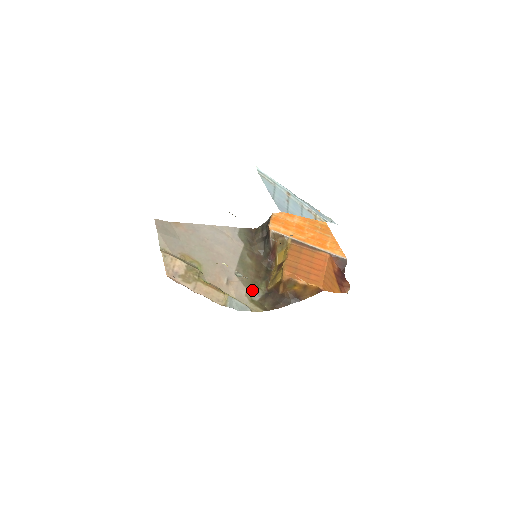
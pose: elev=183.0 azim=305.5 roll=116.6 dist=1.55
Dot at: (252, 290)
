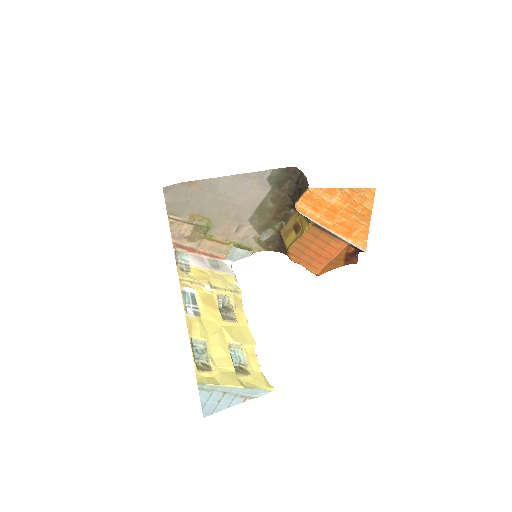
Dot at: (263, 231)
